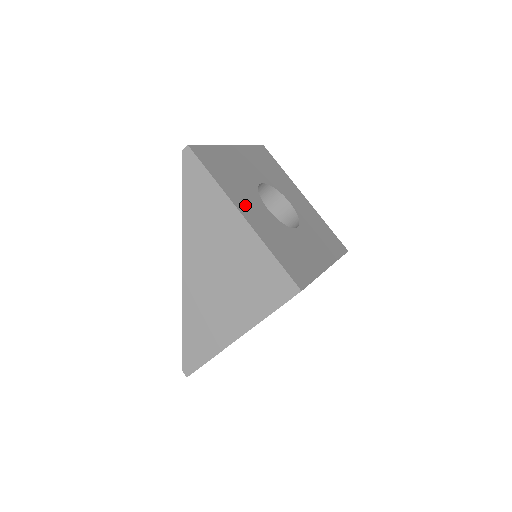
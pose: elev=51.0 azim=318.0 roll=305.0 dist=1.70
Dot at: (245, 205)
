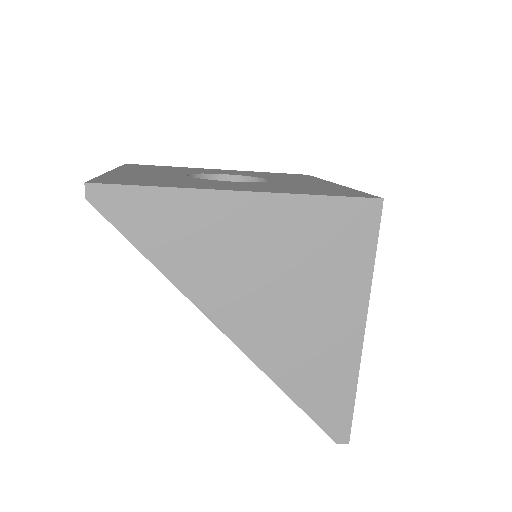
Dot at: (222, 187)
